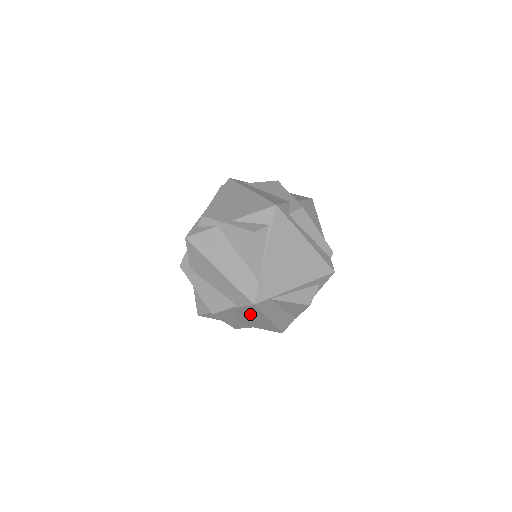
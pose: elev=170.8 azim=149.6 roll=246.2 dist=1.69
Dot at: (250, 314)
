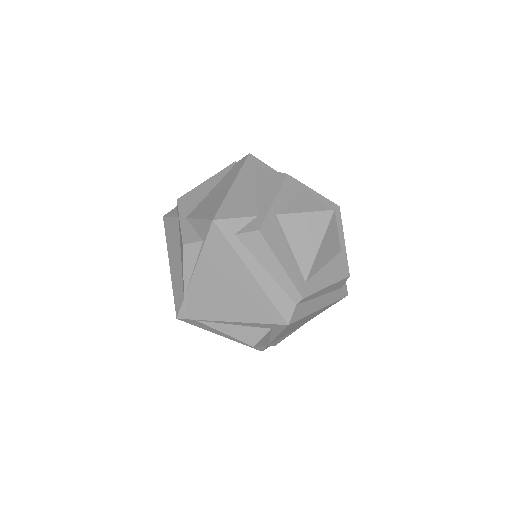
Dot at: occluded
